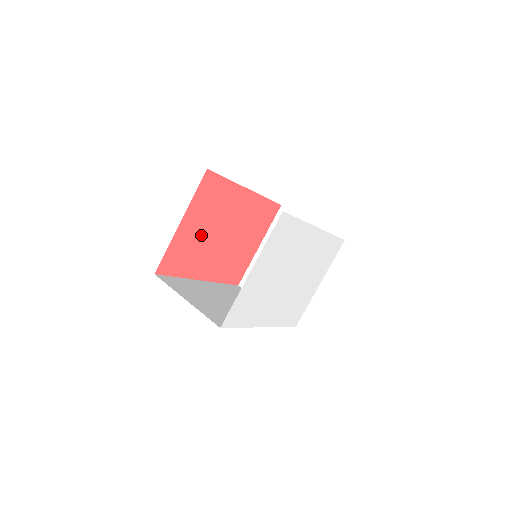
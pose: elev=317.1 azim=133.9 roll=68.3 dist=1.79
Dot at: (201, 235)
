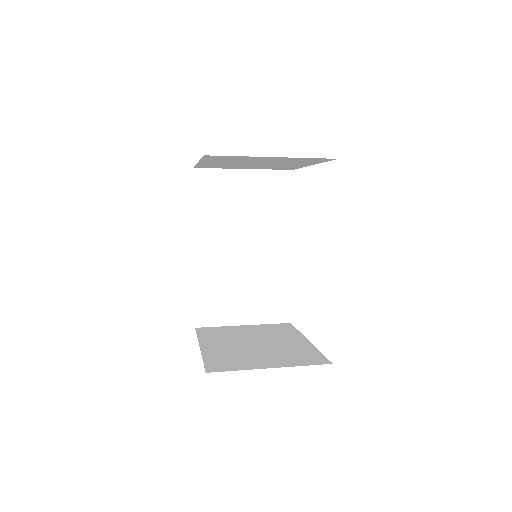
Dot at: occluded
